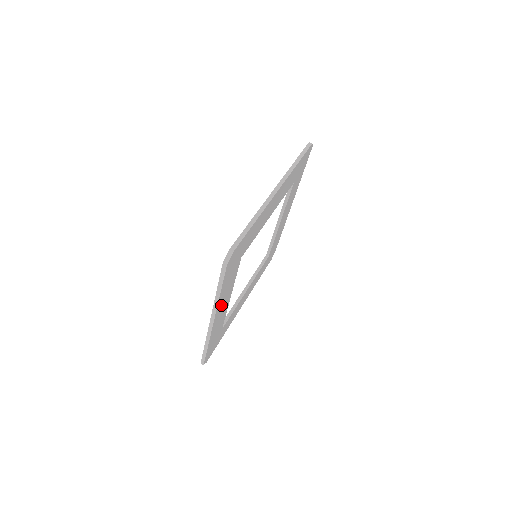
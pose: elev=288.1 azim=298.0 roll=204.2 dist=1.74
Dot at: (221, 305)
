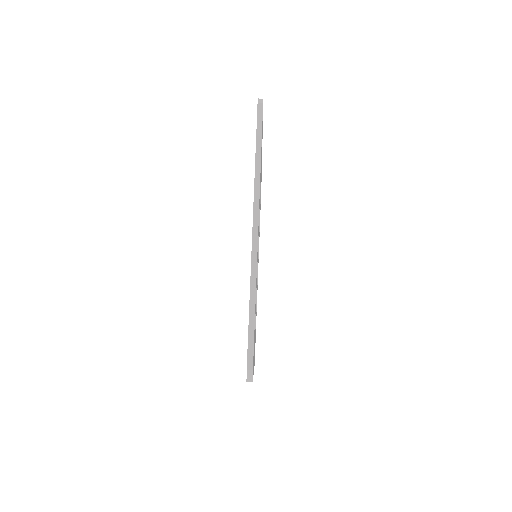
Dot at: occluded
